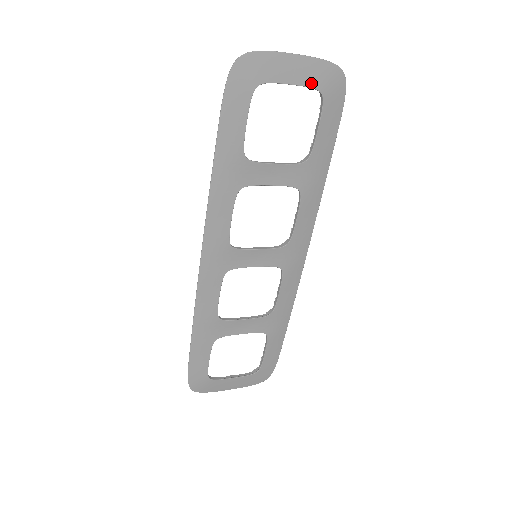
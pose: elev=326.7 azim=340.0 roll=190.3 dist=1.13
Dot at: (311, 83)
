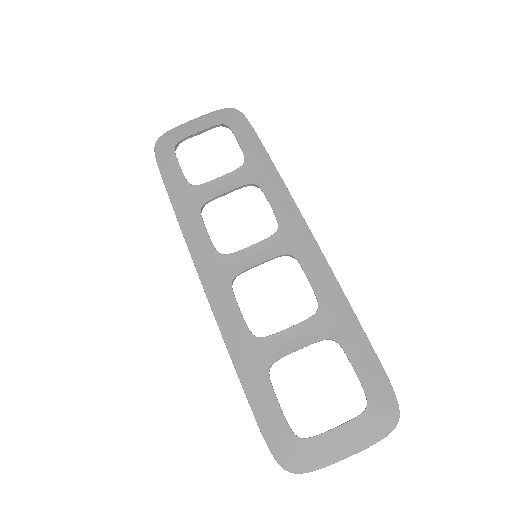
Dot at: (212, 124)
